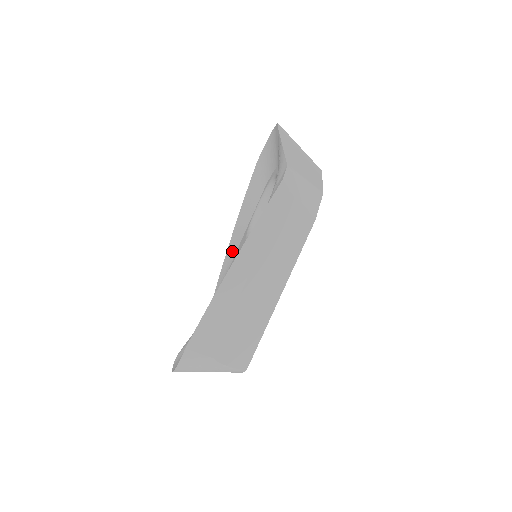
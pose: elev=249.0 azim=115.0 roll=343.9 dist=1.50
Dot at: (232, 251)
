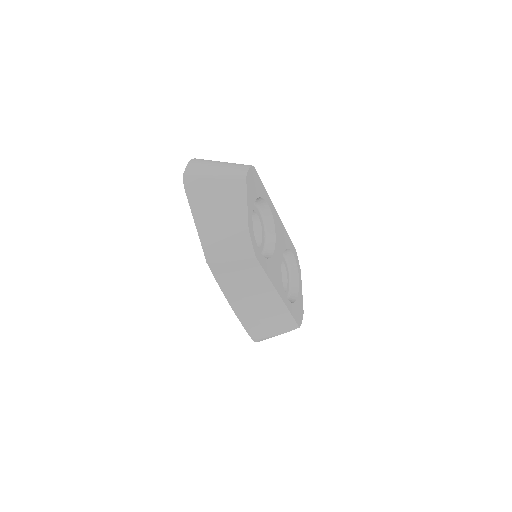
Dot at: occluded
